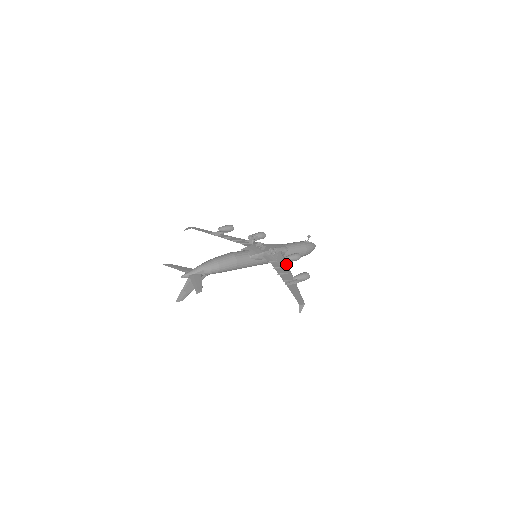
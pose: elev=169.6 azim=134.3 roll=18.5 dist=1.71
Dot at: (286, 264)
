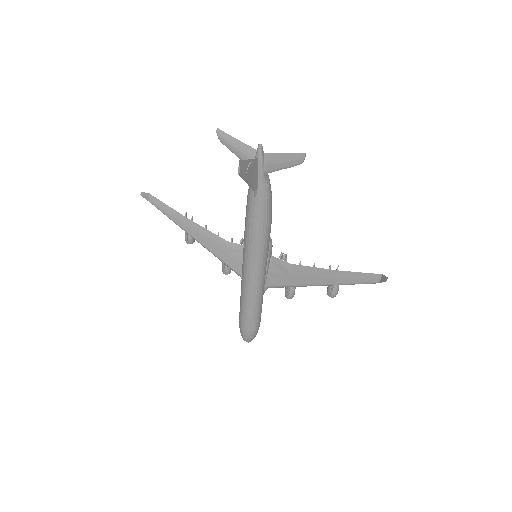
Dot at: (291, 283)
